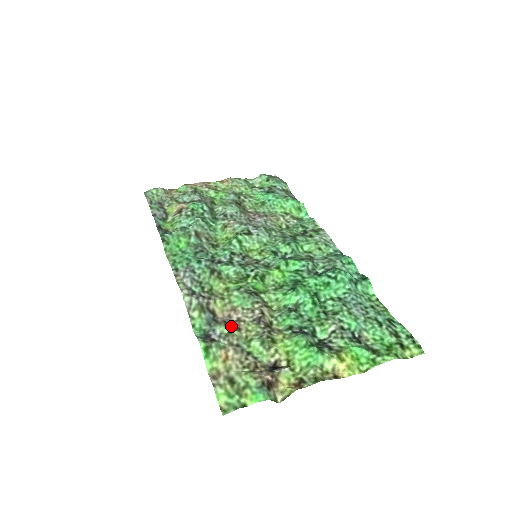
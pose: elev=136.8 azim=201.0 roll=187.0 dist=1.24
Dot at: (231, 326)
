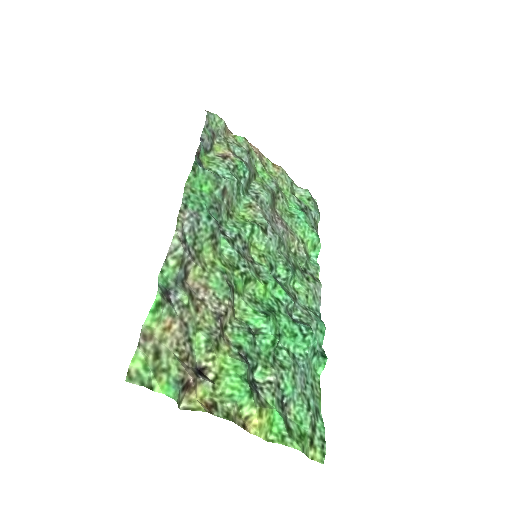
Dot at: (193, 301)
